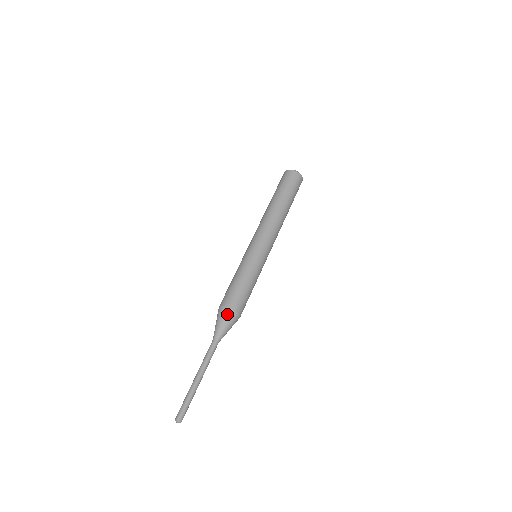
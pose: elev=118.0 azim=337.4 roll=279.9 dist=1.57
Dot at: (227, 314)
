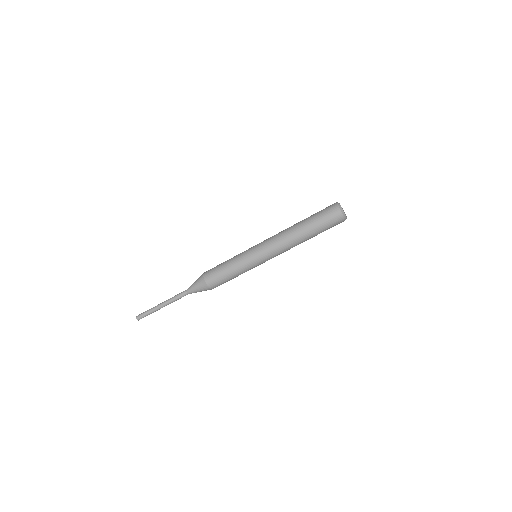
Dot at: (201, 282)
